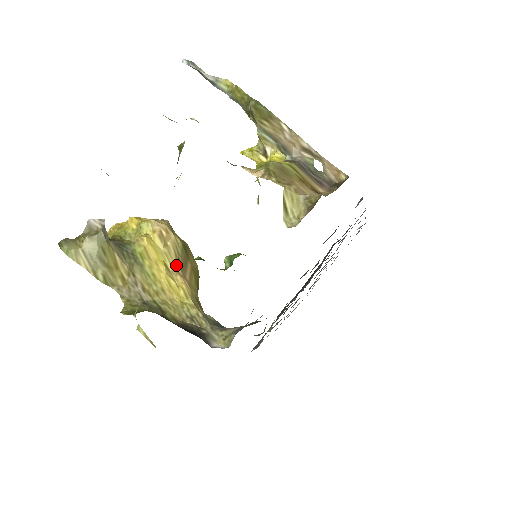
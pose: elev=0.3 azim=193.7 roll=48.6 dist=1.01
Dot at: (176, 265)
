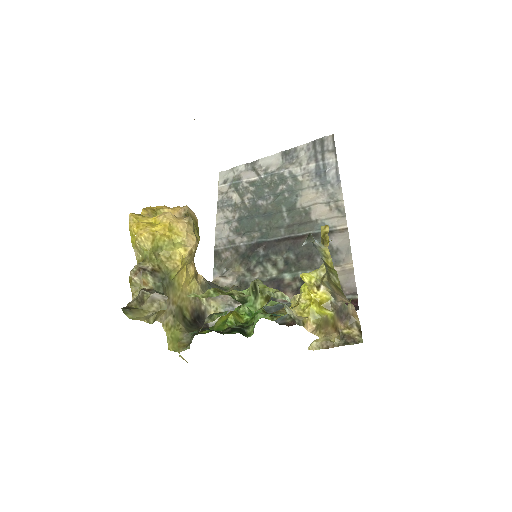
Dot at: (192, 260)
